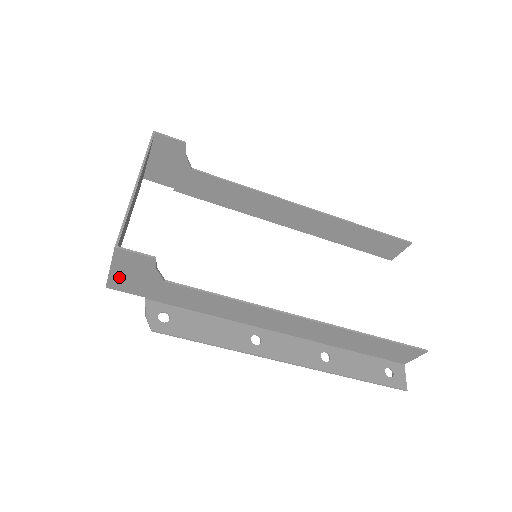
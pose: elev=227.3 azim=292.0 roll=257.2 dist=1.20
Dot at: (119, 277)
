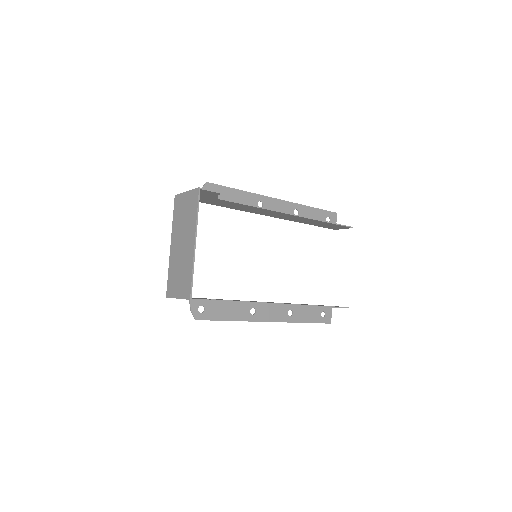
Dot at: occluded
